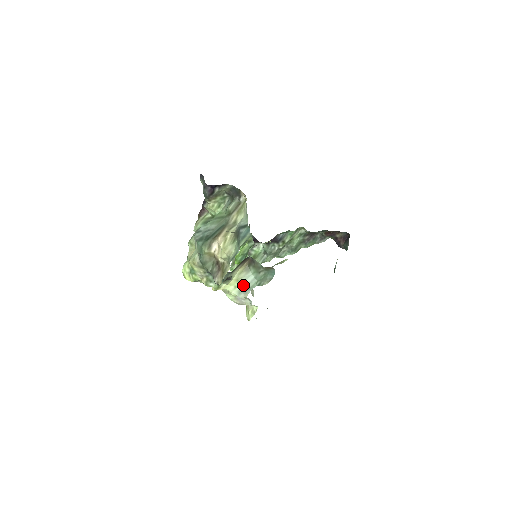
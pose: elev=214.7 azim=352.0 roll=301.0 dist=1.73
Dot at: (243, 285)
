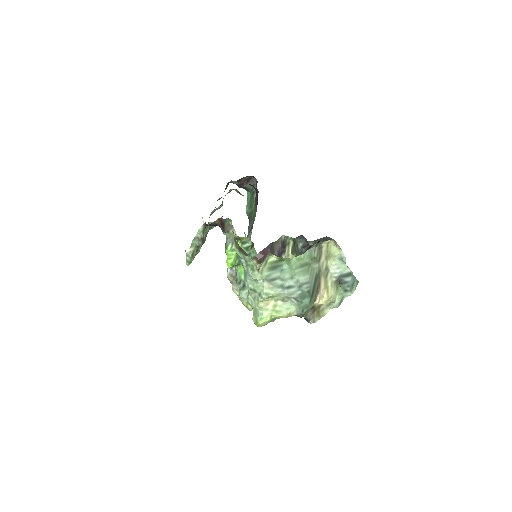
Dot at: occluded
